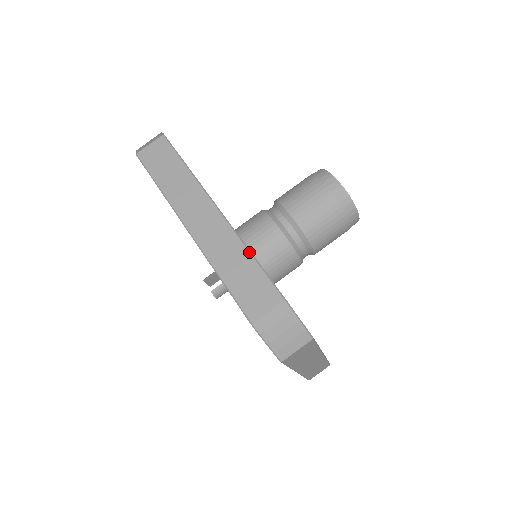
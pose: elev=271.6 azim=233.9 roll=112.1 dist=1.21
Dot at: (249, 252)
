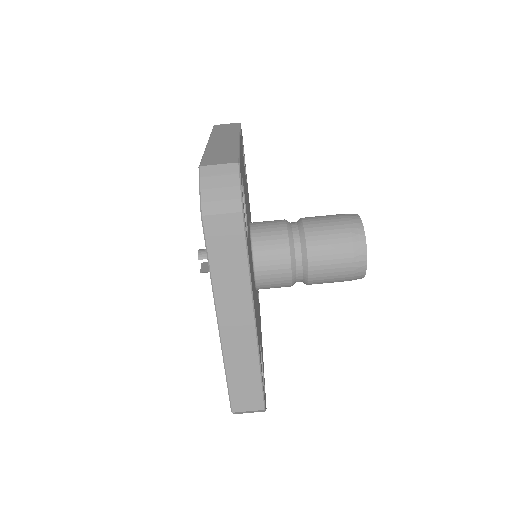
Dot at: (260, 369)
